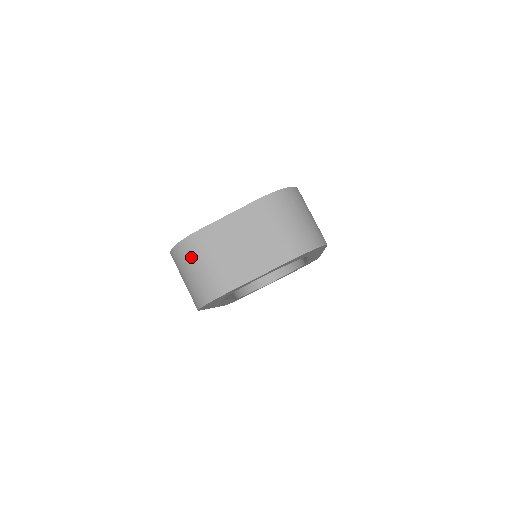
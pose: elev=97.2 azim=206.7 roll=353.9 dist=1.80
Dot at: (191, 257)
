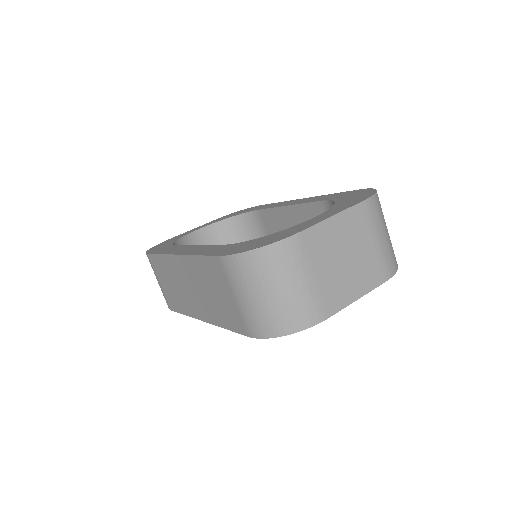
Dot at: (283, 269)
